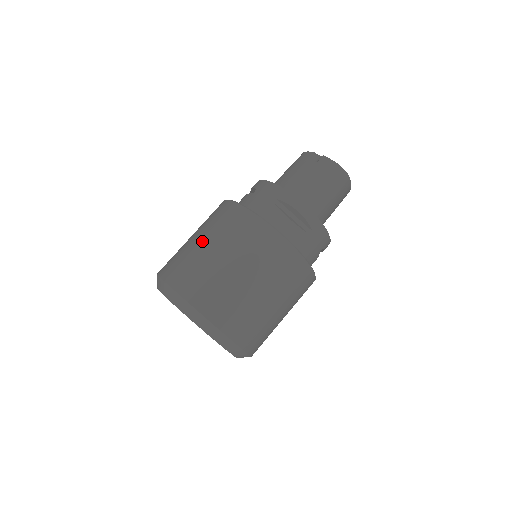
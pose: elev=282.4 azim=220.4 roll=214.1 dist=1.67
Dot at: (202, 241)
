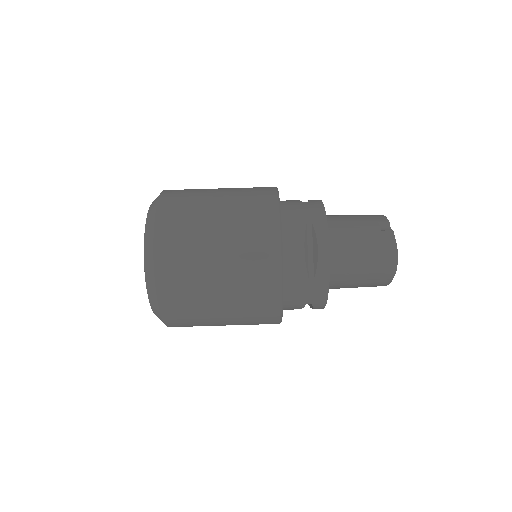
Dot at: (219, 196)
